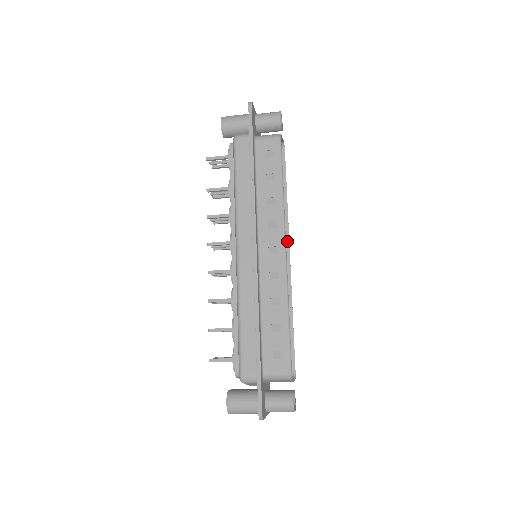
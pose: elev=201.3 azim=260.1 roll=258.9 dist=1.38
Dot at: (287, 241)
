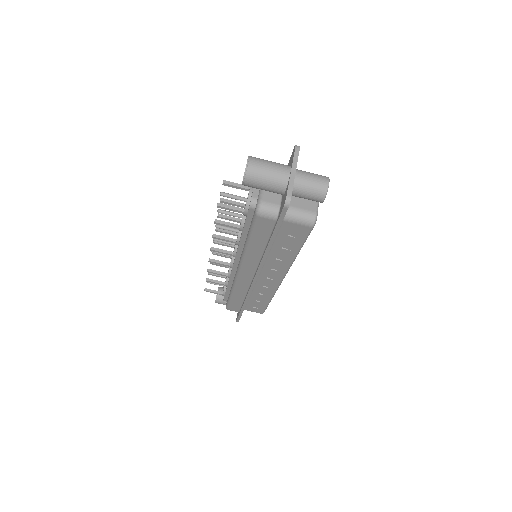
Dot at: (278, 284)
